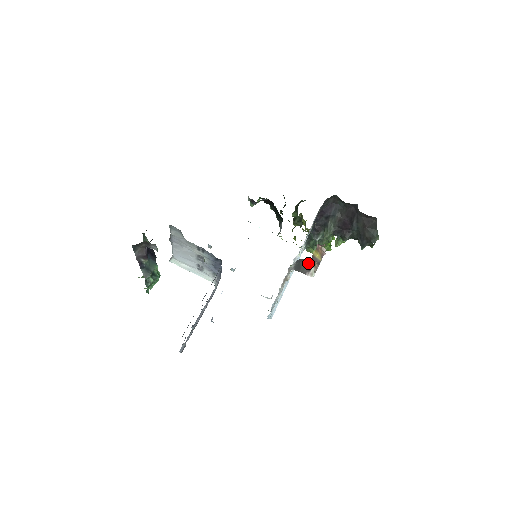
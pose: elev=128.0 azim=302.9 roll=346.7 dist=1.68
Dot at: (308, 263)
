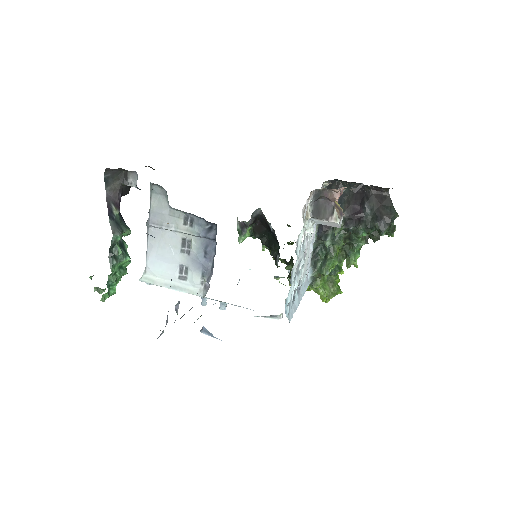
Dot at: (329, 203)
